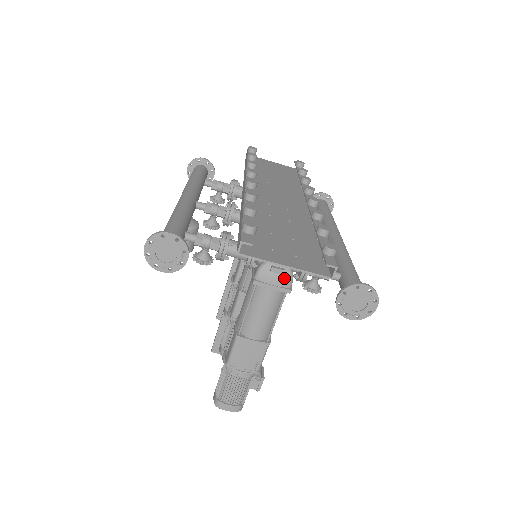
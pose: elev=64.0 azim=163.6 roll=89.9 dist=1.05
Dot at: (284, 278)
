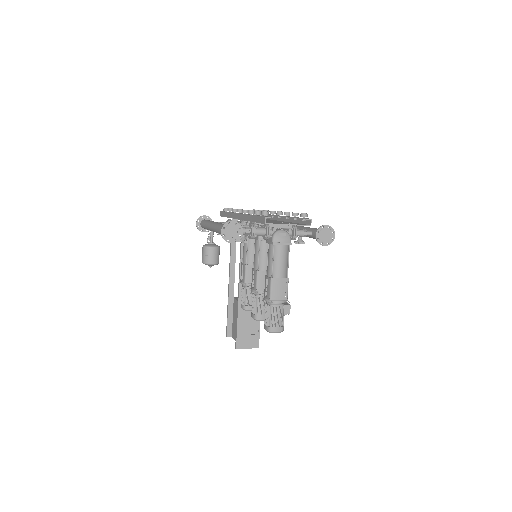
Dot at: (287, 238)
